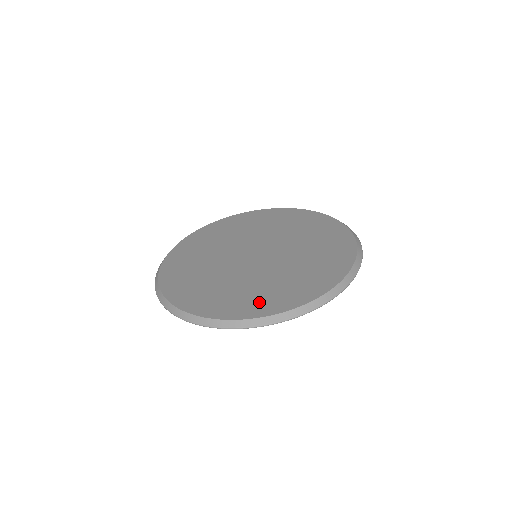
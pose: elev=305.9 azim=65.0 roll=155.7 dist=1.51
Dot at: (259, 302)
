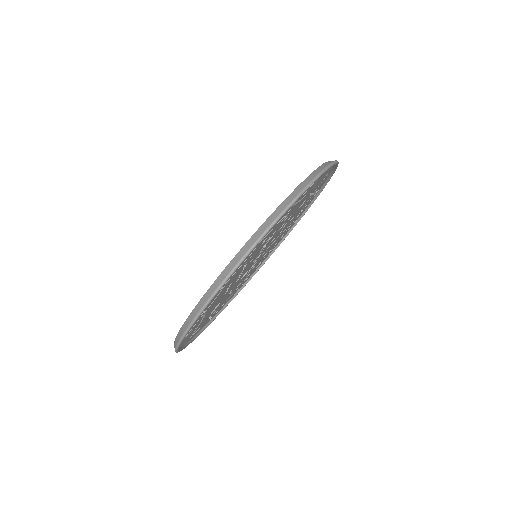
Dot at: occluded
